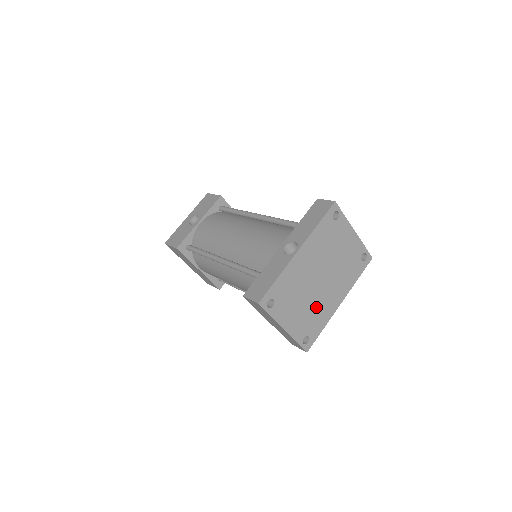
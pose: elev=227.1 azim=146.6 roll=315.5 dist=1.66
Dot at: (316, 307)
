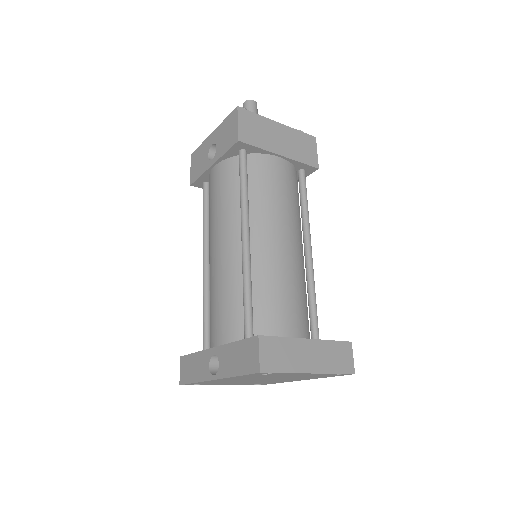
Dot at: (263, 382)
